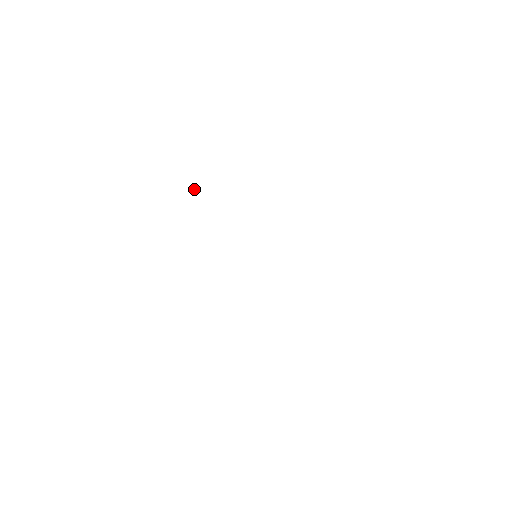
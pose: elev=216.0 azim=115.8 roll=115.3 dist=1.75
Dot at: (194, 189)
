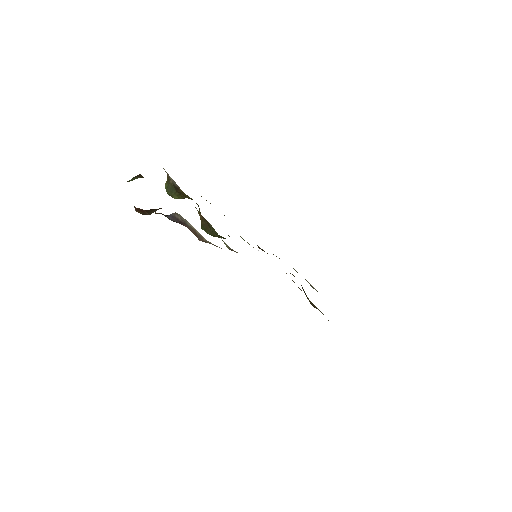
Dot at: (169, 184)
